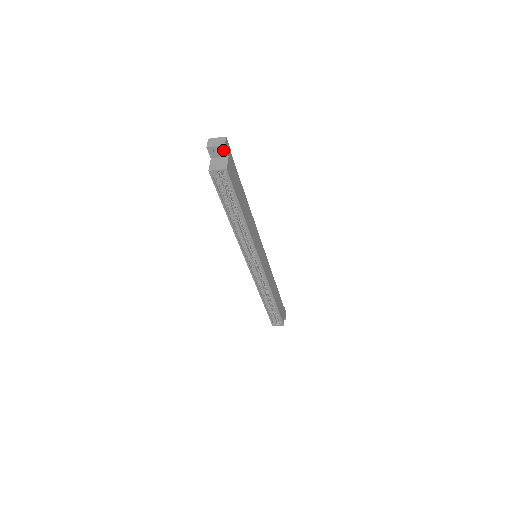
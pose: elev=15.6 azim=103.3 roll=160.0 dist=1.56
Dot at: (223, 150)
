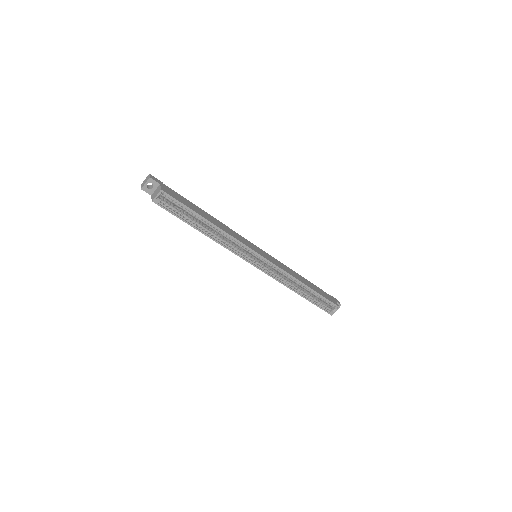
Dot at: (152, 182)
